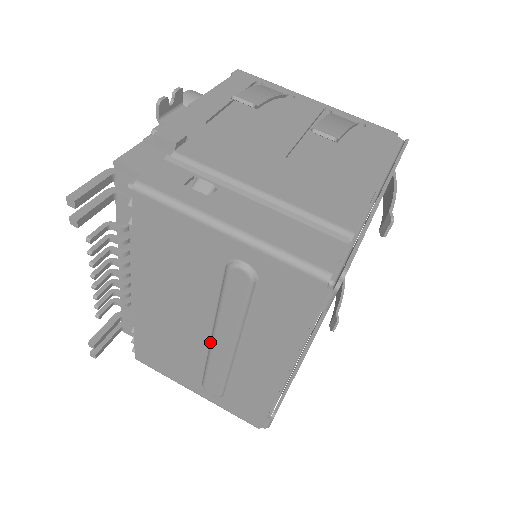
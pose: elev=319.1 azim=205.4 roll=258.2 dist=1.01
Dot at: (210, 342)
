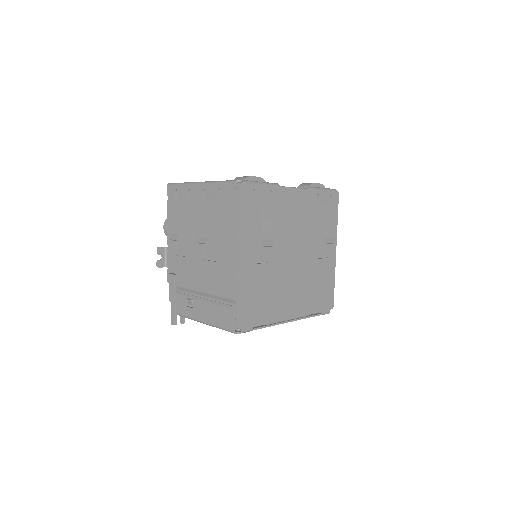
Dot at: occluded
